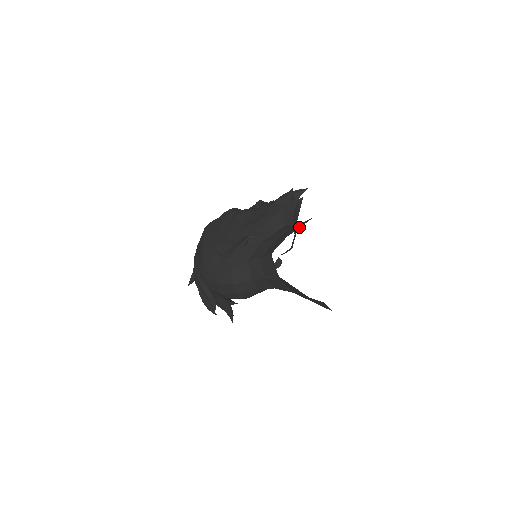
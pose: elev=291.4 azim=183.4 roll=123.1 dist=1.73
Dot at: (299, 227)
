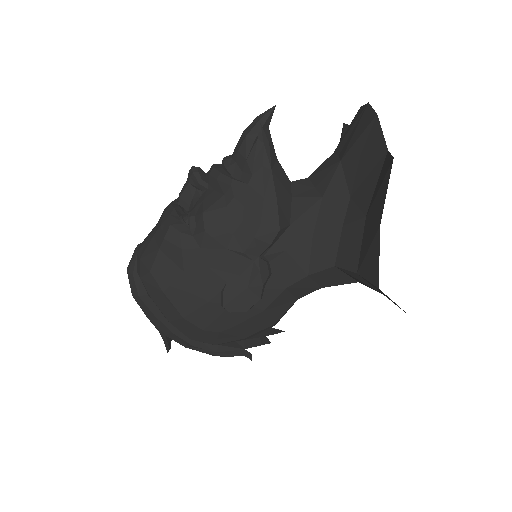
Dot at: (348, 198)
